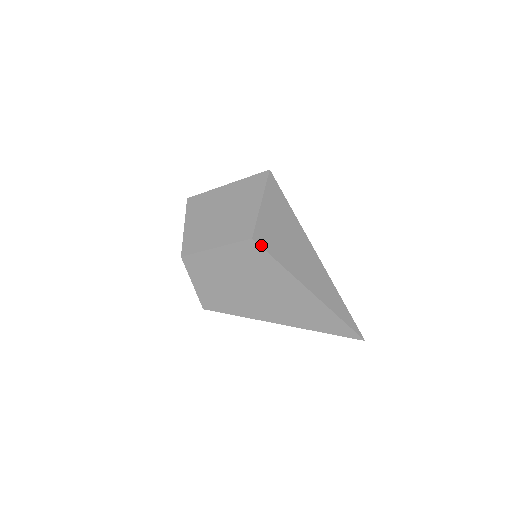
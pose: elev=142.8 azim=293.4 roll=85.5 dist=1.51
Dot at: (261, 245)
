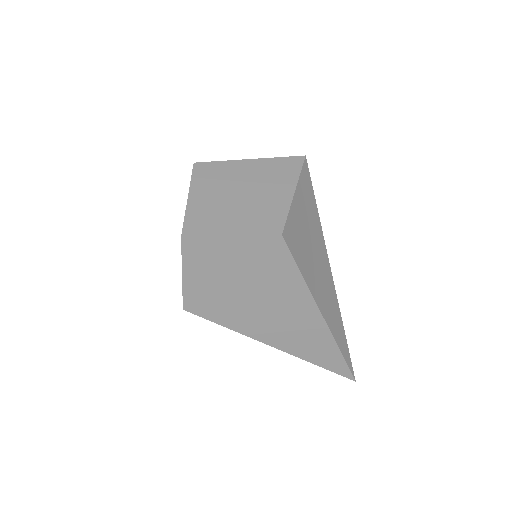
Dot at: (288, 246)
